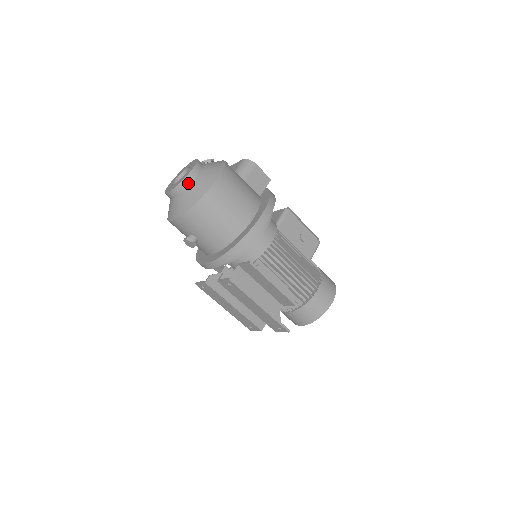
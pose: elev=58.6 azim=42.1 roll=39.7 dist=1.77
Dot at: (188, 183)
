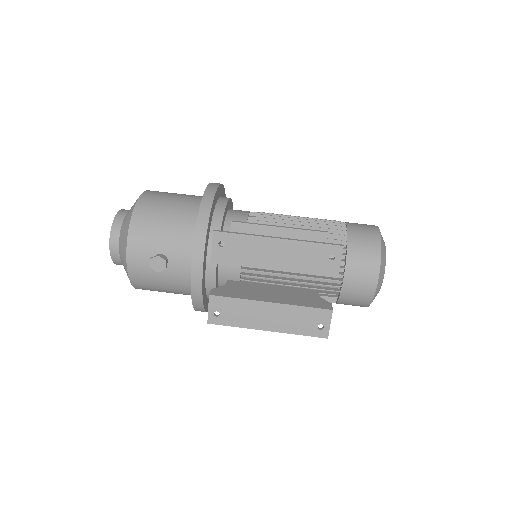
Dot at: (121, 218)
